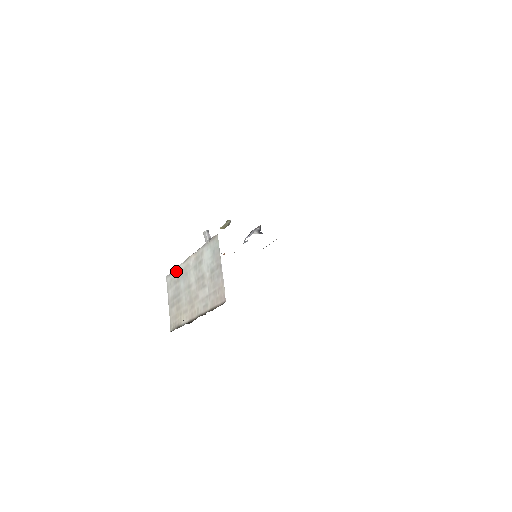
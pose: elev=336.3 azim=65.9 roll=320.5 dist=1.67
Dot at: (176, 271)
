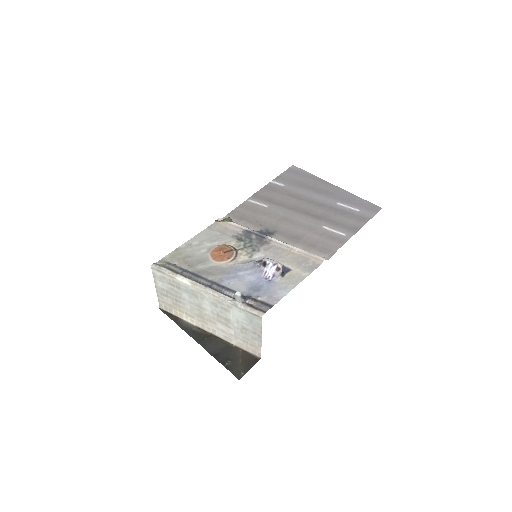
Dot at: (175, 280)
